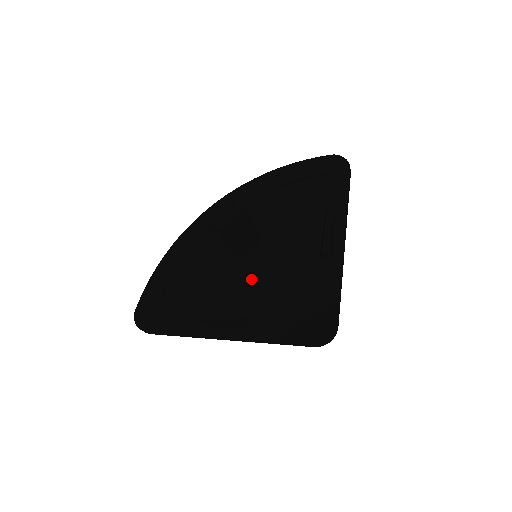
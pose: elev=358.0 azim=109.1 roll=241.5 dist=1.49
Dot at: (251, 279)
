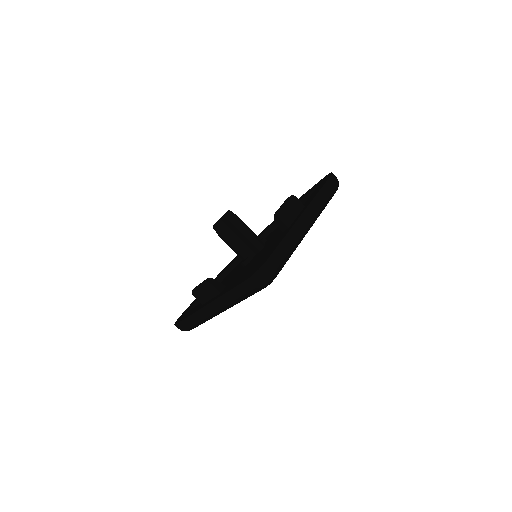
Dot at: (245, 269)
